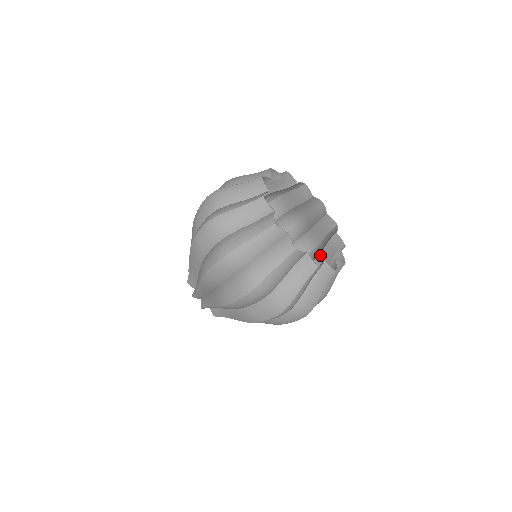
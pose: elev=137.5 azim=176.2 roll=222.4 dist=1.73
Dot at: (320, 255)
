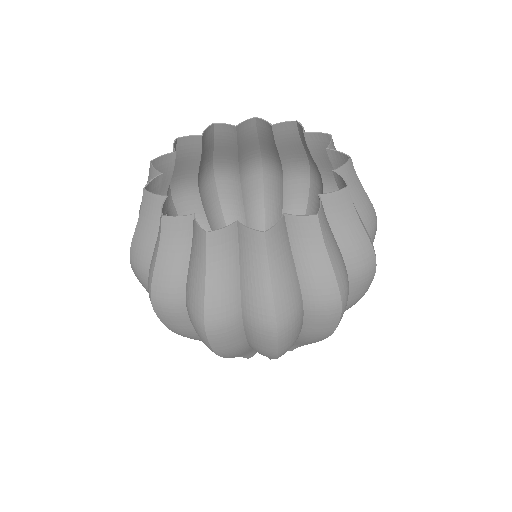
Dot at: occluded
